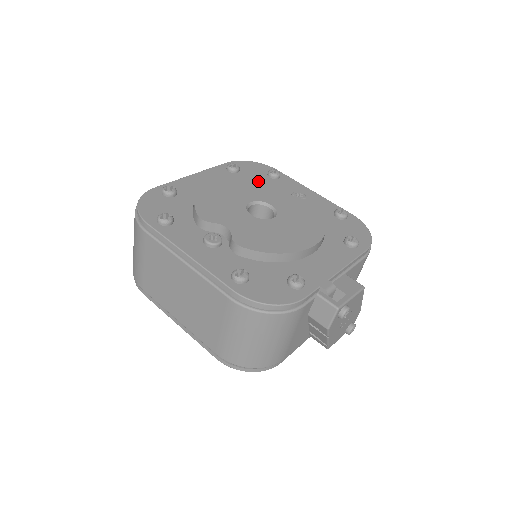
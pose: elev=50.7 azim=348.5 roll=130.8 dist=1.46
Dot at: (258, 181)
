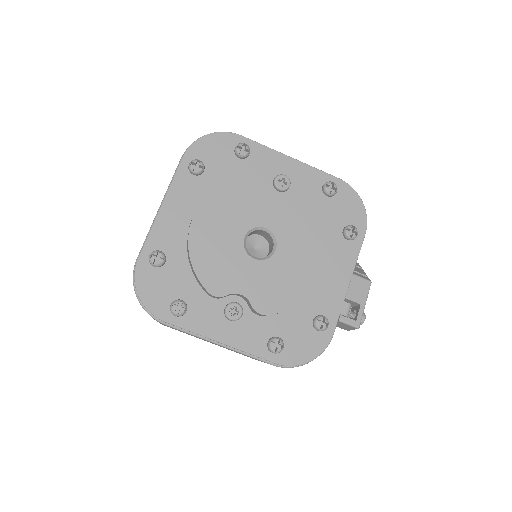
Dot at: (237, 190)
